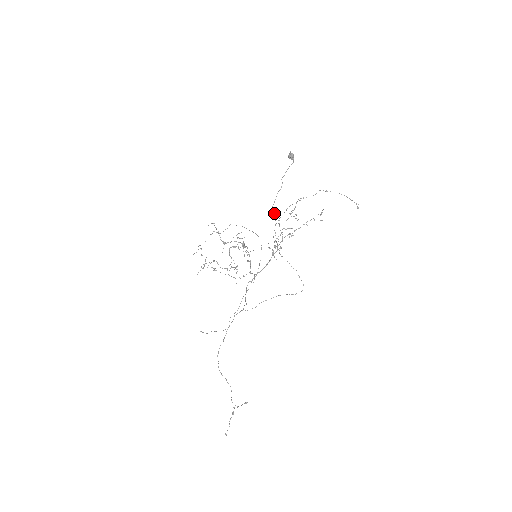
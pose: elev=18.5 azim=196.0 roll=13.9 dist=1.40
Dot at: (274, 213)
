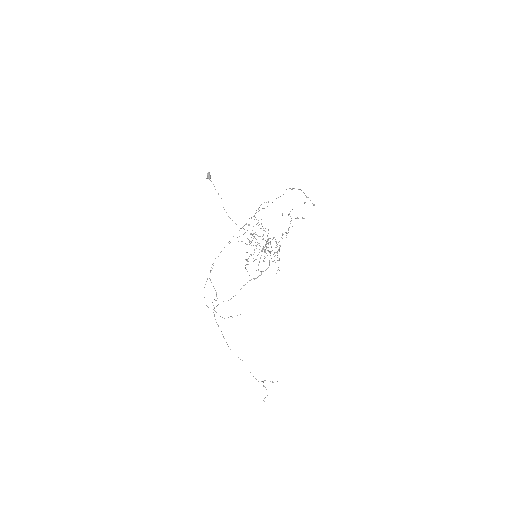
Dot at: occluded
